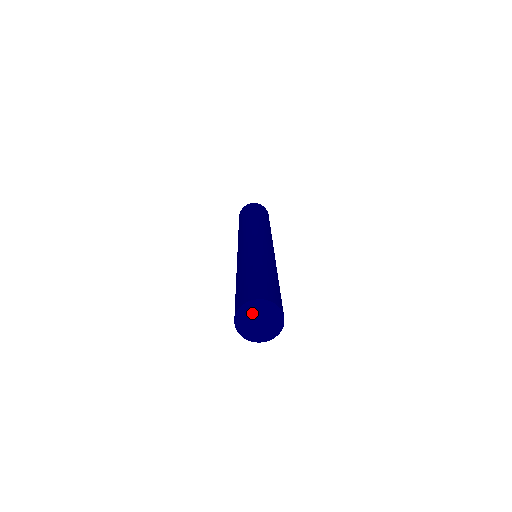
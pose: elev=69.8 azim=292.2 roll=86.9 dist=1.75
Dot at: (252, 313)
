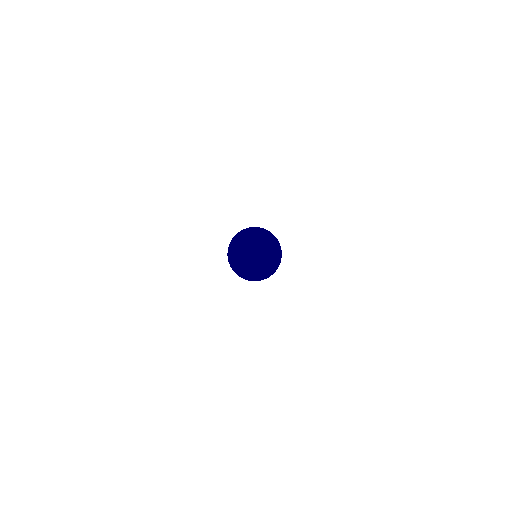
Dot at: (251, 241)
